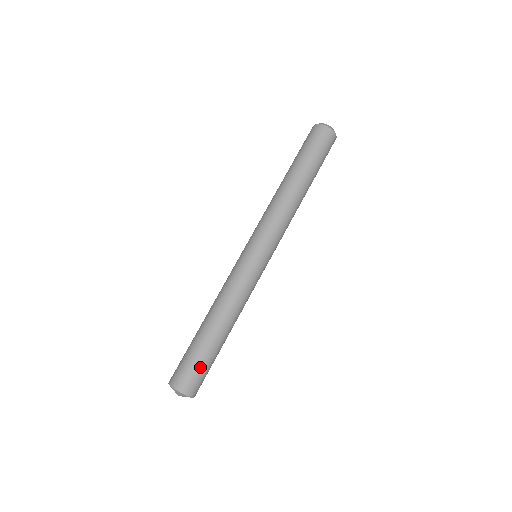
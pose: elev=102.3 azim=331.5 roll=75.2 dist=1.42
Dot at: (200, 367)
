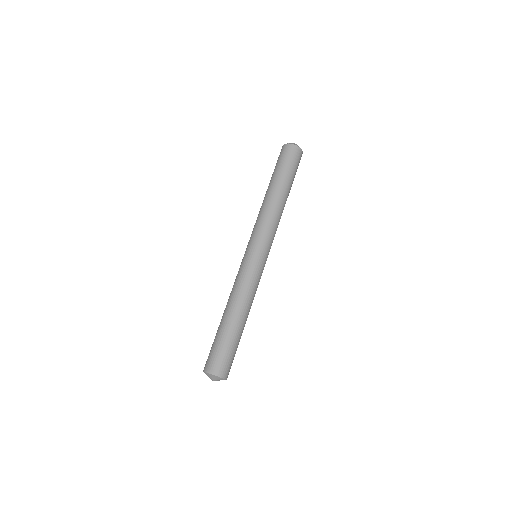
Dot at: (225, 351)
